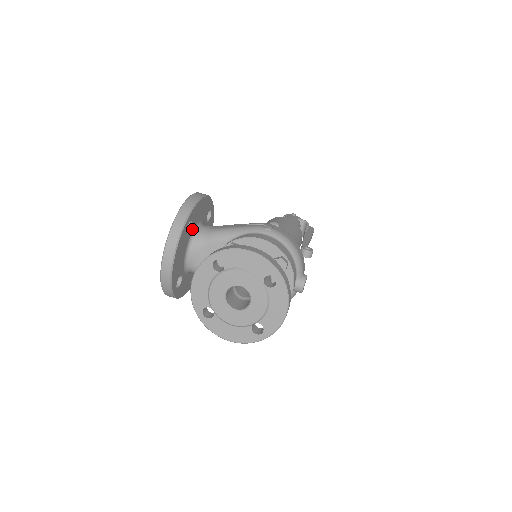
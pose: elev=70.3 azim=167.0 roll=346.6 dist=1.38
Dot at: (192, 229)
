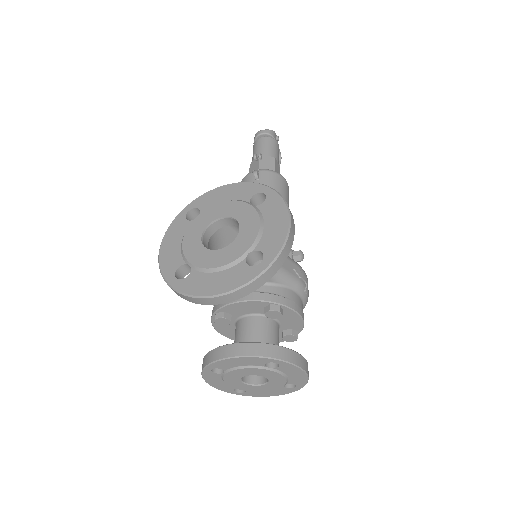
Dot at: (255, 256)
